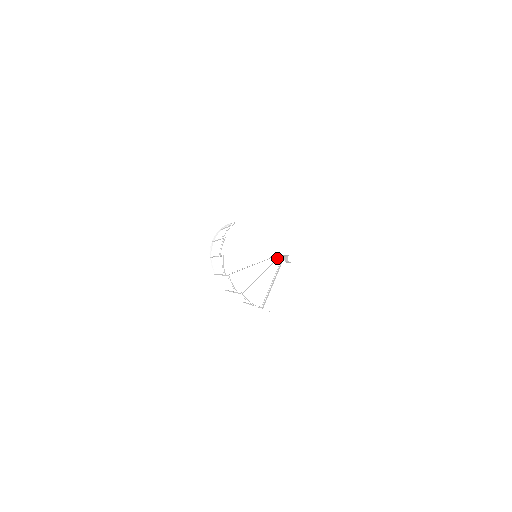
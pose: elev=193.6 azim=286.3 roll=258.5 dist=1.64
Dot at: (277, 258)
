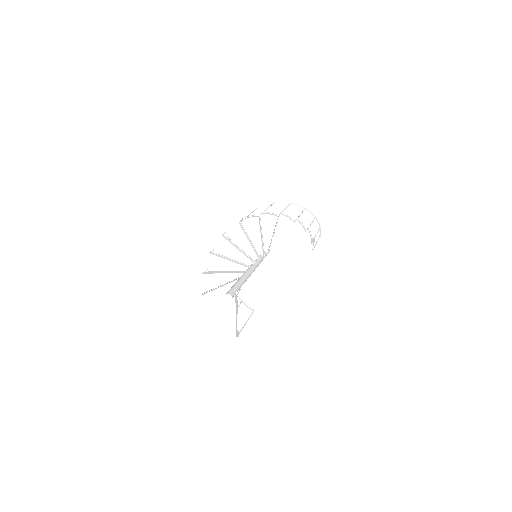
Dot at: occluded
